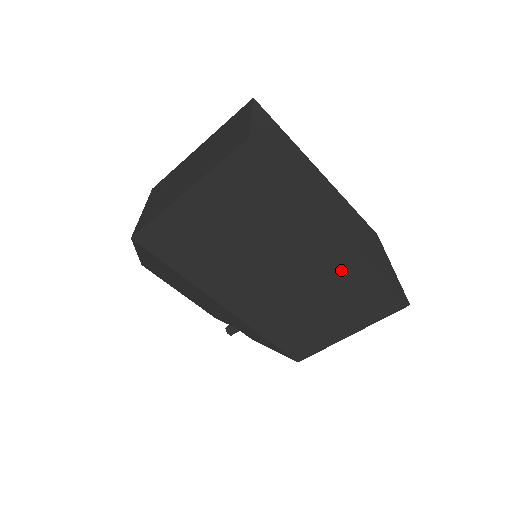
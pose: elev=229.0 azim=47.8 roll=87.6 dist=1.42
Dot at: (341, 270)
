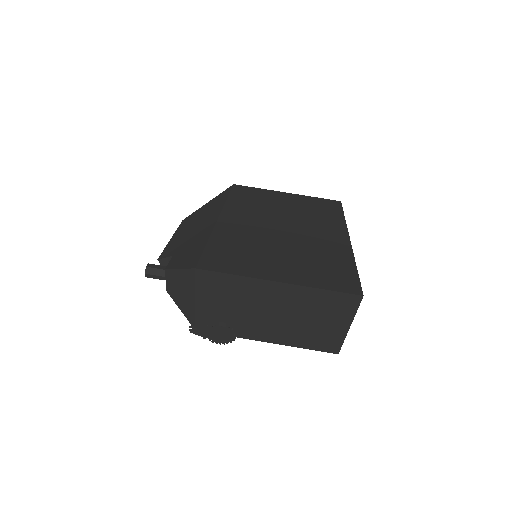
Dot at: (329, 249)
